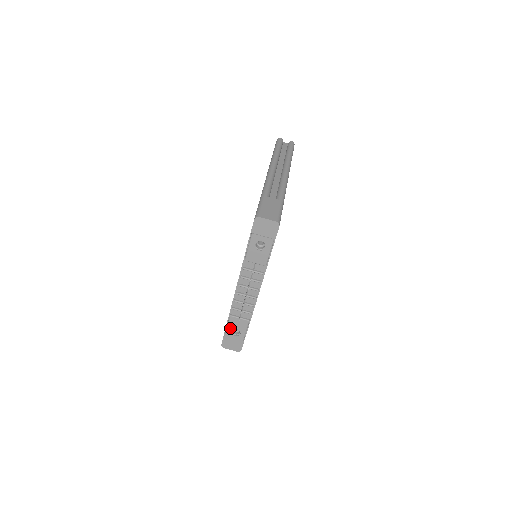
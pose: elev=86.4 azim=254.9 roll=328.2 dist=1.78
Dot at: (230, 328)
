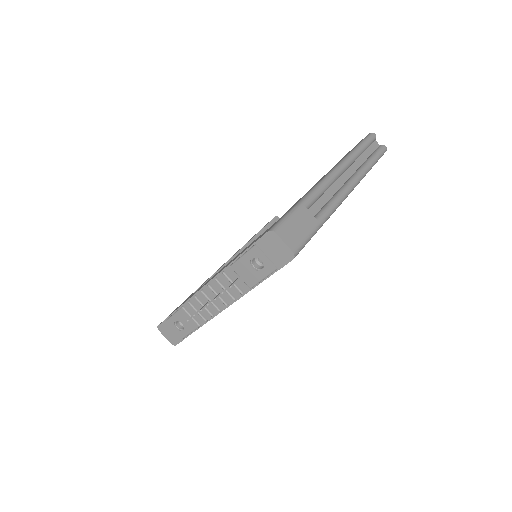
Dot at: (175, 318)
